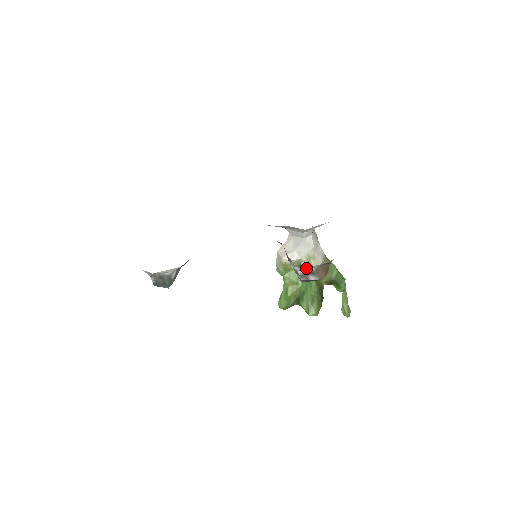
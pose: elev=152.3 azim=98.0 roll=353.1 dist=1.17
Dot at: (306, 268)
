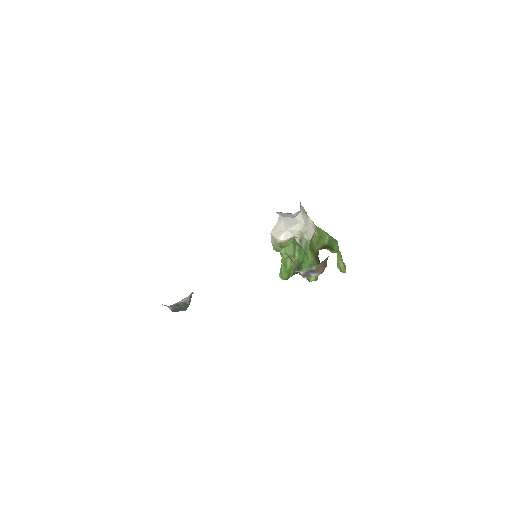
Dot at: (300, 243)
